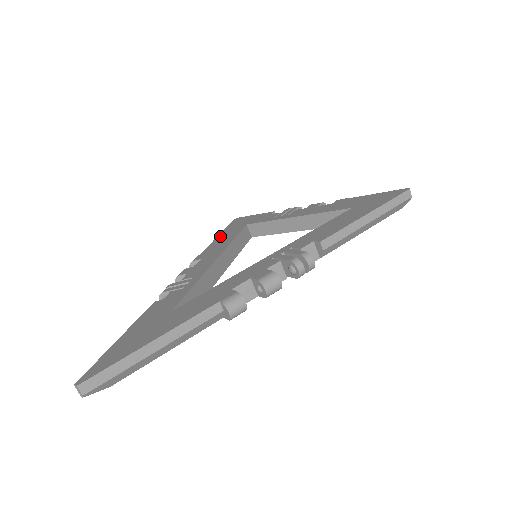
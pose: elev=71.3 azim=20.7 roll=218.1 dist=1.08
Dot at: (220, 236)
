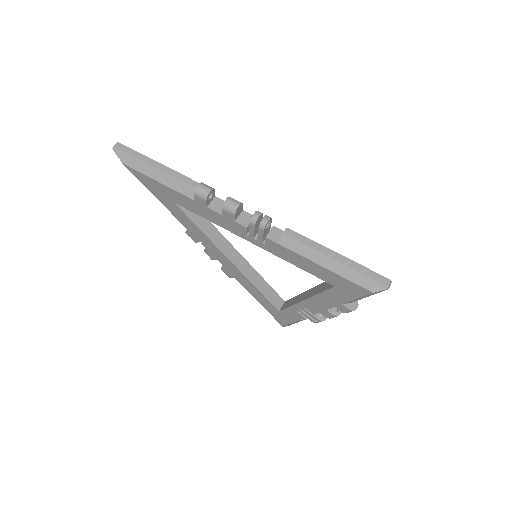
Dot at: occluded
